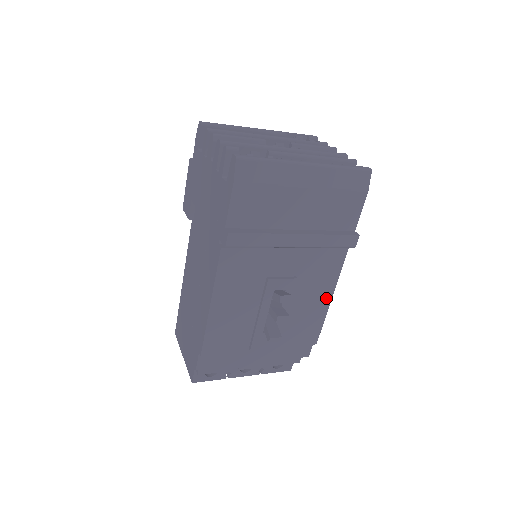
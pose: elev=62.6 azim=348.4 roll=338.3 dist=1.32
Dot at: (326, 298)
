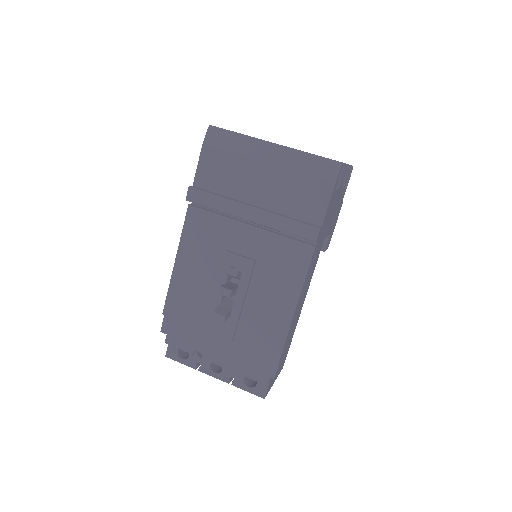
Dot at: (290, 302)
